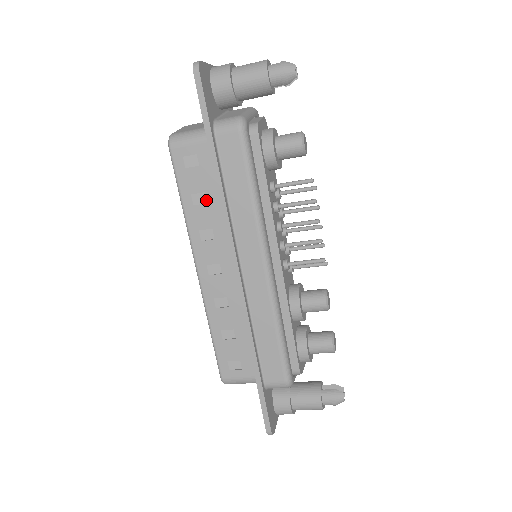
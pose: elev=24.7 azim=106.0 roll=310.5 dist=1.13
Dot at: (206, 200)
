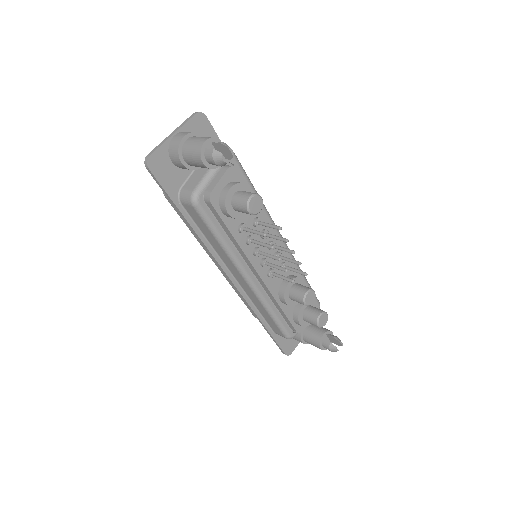
Dot at: occluded
